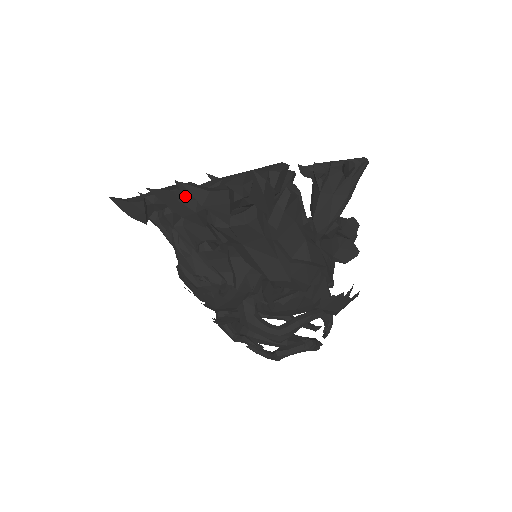
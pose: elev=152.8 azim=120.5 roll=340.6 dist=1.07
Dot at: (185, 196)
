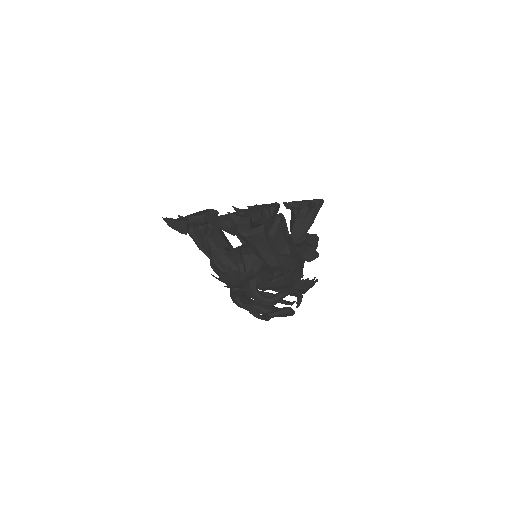
Dot at: (225, 219)
